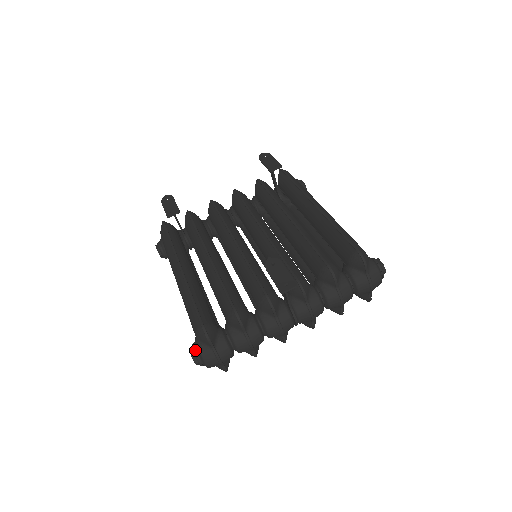
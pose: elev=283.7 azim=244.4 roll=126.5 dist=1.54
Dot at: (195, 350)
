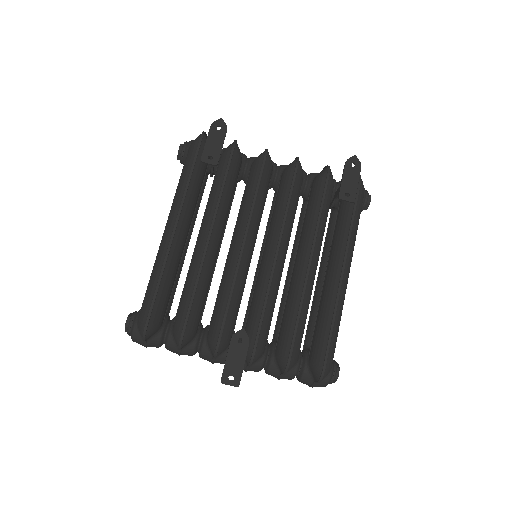
Dot at: (130, 326)
